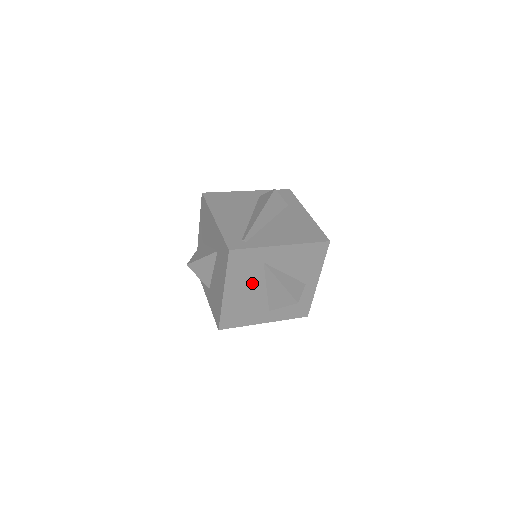
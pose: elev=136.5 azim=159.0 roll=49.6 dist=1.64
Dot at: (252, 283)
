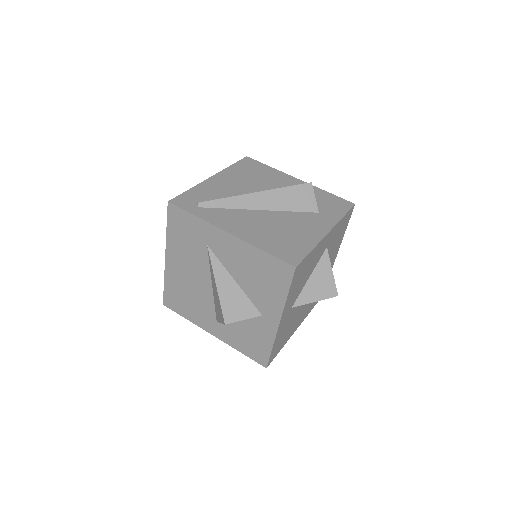
Dot at: (196, 266)
